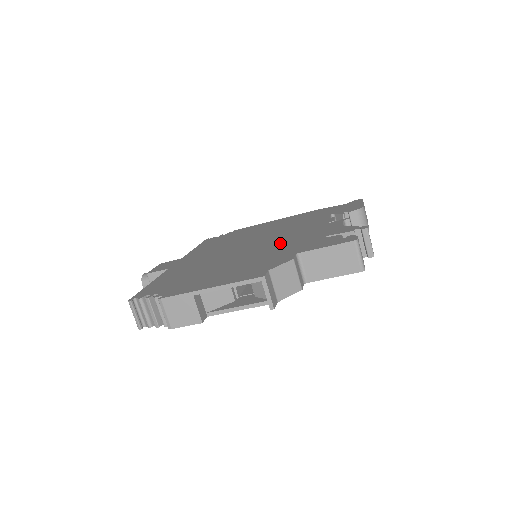
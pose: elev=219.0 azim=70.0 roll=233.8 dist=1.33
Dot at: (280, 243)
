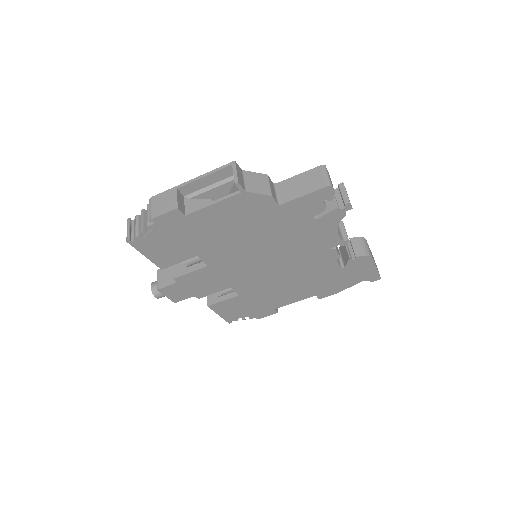
Dot at: occluded
